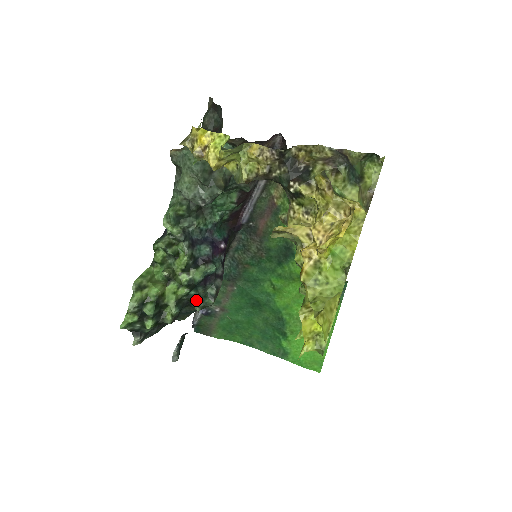
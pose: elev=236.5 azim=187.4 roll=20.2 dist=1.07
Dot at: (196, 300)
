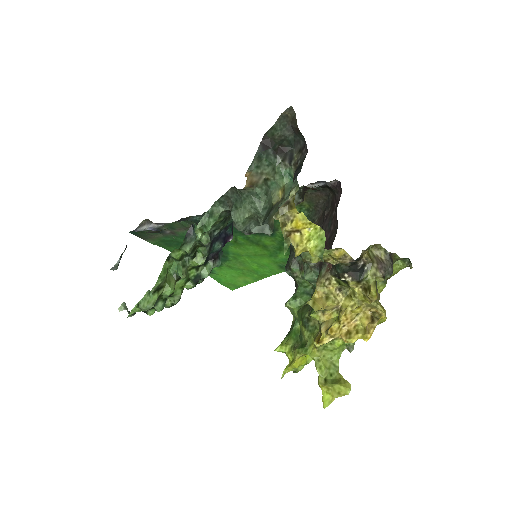
Dot at: (193, 287)
